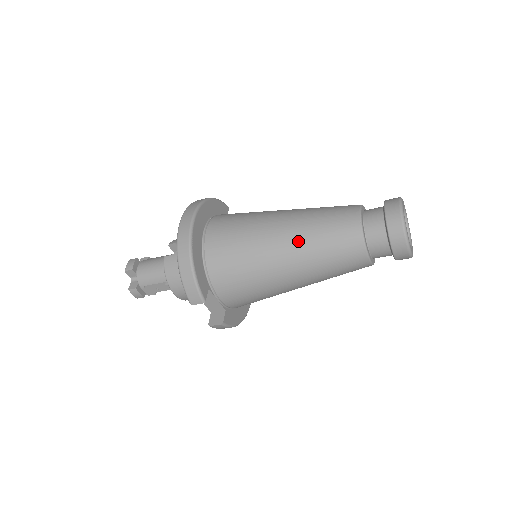
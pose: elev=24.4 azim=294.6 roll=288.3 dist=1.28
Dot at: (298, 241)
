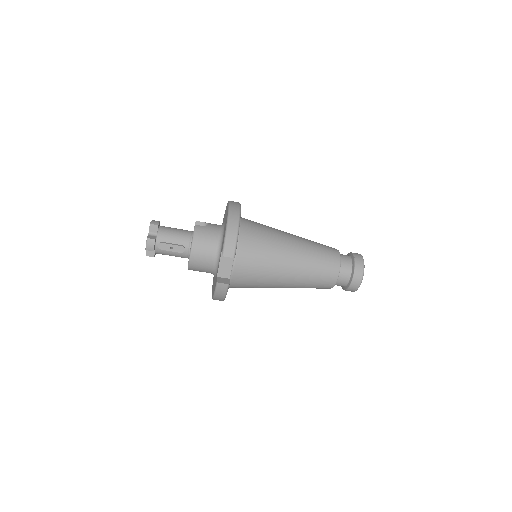
Dot at: (303, 249)
